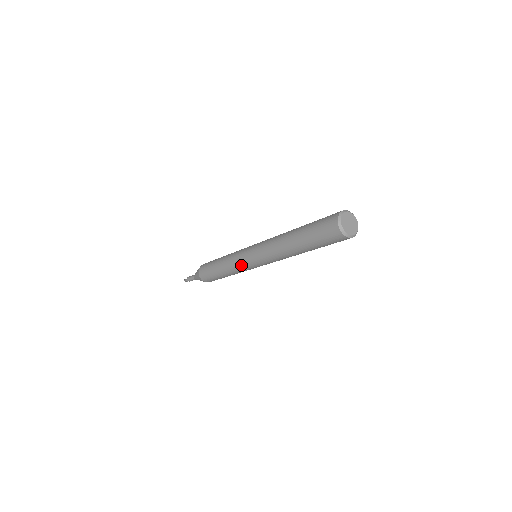
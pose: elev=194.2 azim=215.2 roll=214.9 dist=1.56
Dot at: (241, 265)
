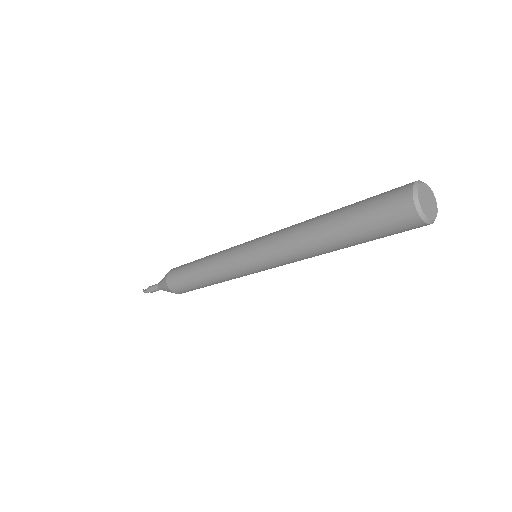
Dot at: (233, 268)
